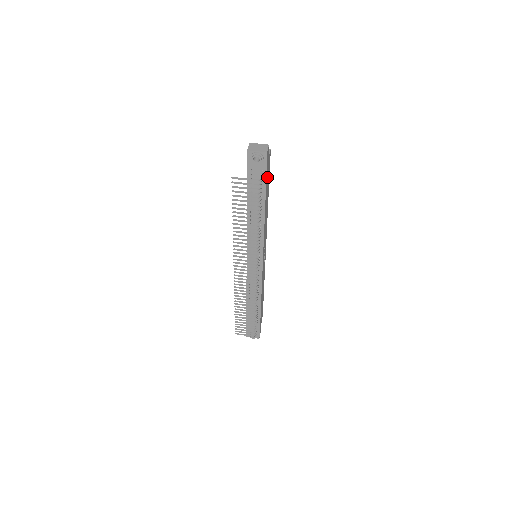
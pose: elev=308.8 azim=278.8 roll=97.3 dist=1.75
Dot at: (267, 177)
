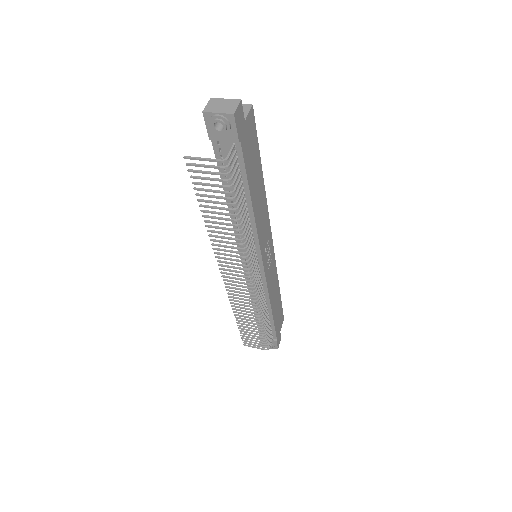
Dot at: (248, 151)
